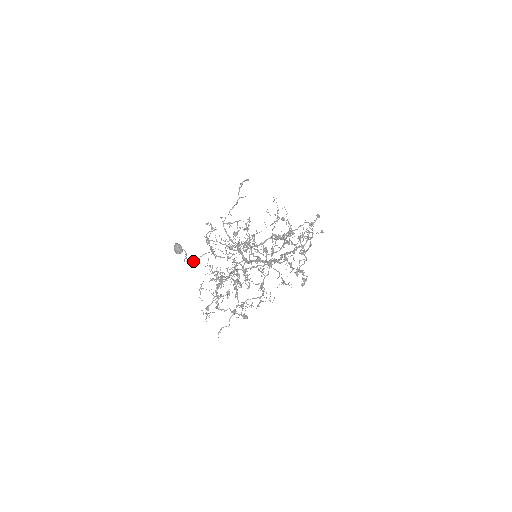
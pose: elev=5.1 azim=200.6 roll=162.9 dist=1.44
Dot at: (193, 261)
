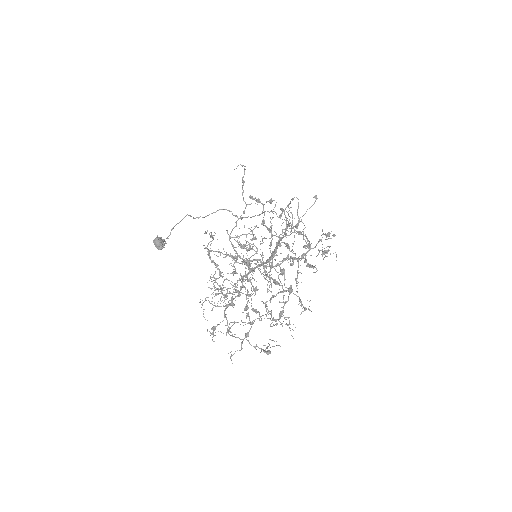
Dot at: occluded
